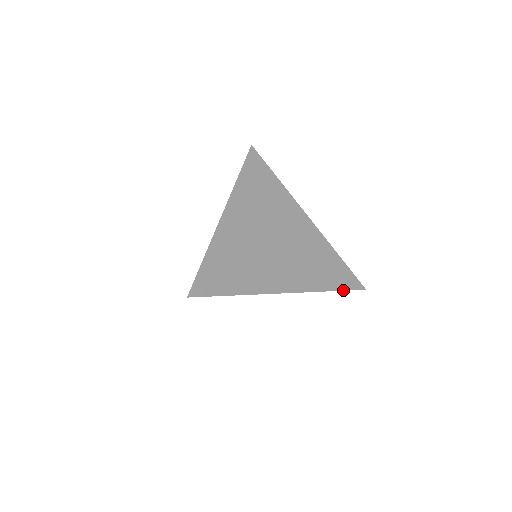
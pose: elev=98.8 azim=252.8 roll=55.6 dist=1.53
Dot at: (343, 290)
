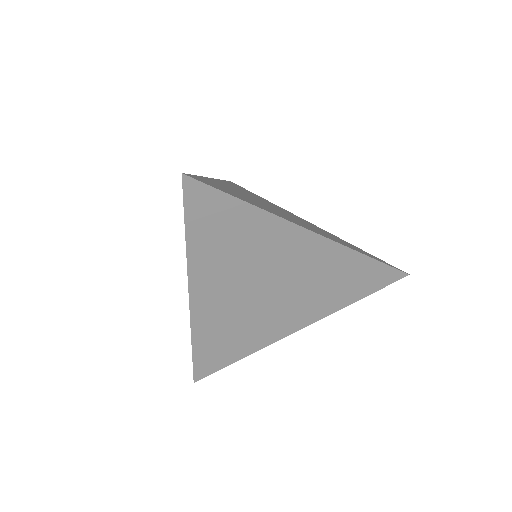
Dot at: (382, 262)
